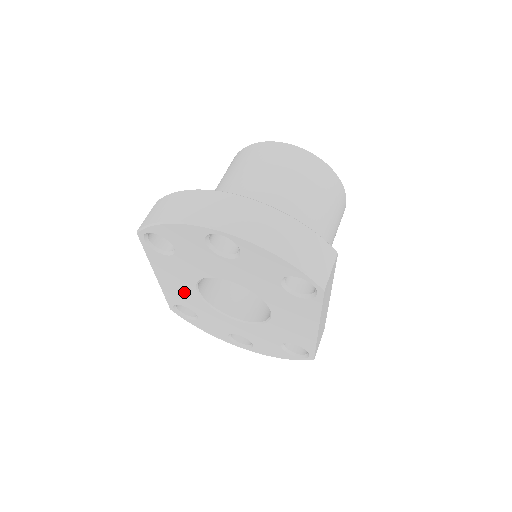
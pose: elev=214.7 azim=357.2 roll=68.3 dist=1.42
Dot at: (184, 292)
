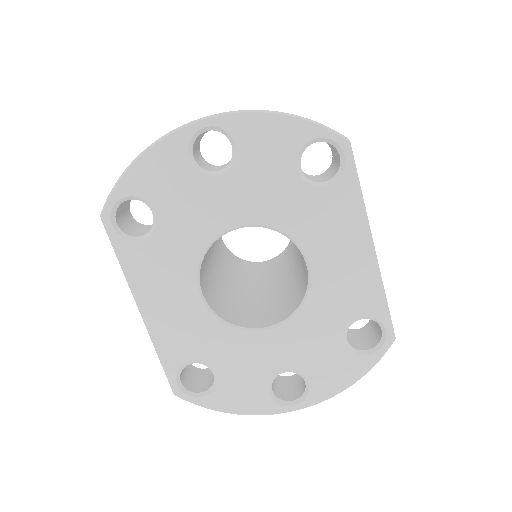
Dot at: (185, 319)
